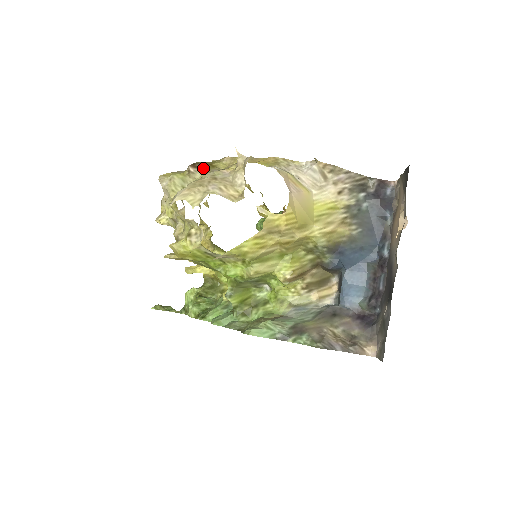
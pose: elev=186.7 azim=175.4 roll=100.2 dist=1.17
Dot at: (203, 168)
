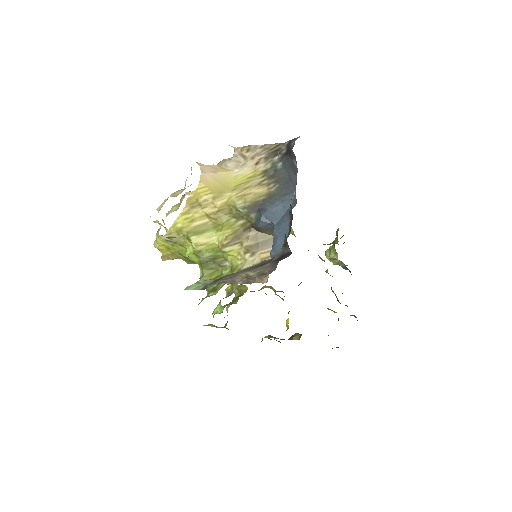
Dot at: occluded
